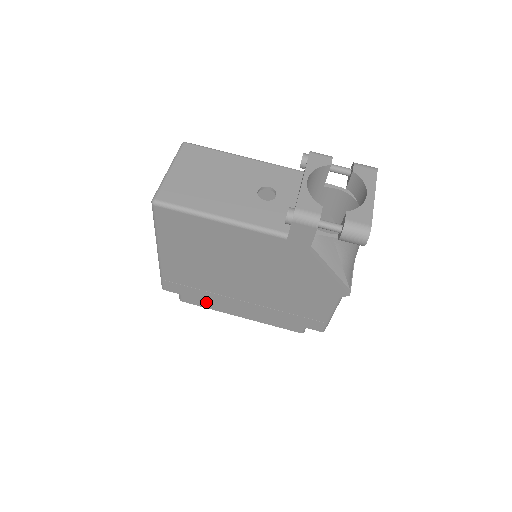
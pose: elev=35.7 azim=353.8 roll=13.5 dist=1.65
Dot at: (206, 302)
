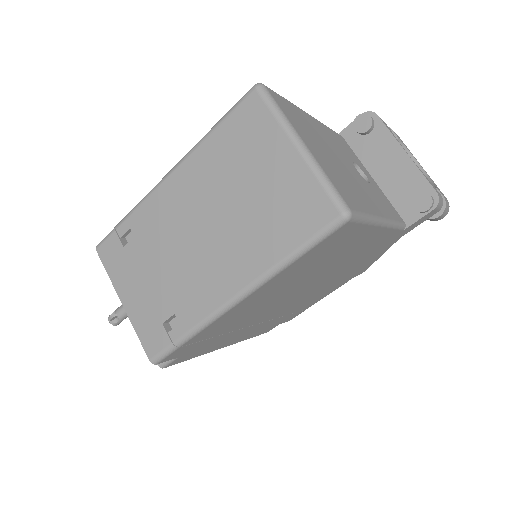
Dot at: (204, 349)
